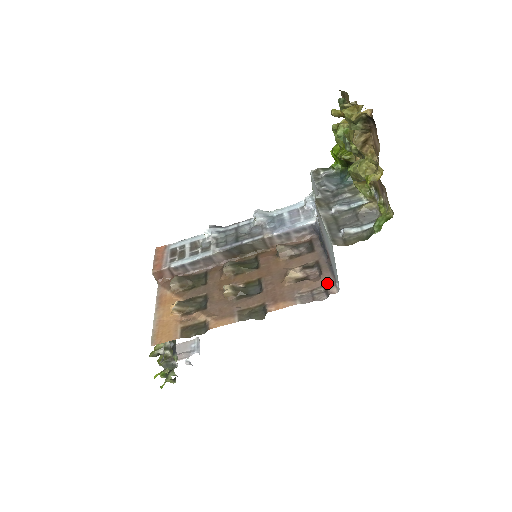
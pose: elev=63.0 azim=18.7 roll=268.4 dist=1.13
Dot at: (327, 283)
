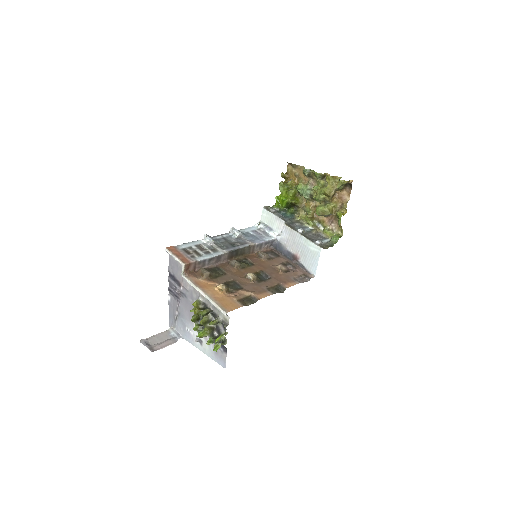
Dot at: (304, 273)
